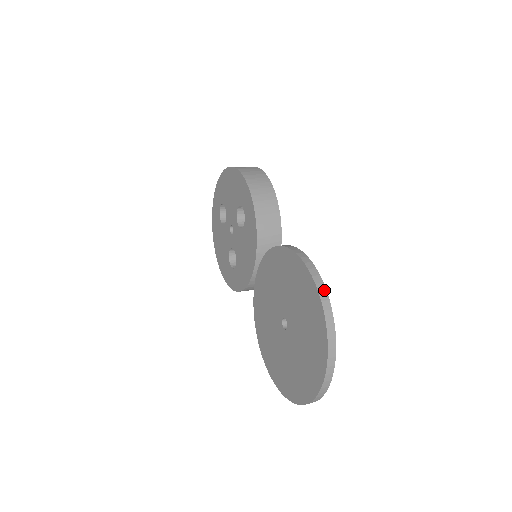
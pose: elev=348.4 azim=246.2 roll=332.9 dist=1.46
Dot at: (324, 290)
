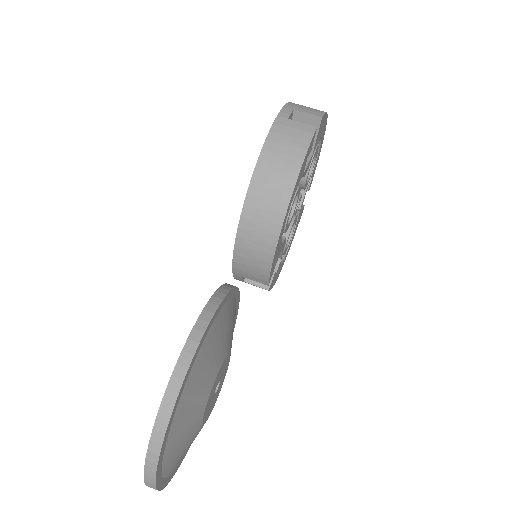
Dot at: (162, 430)
